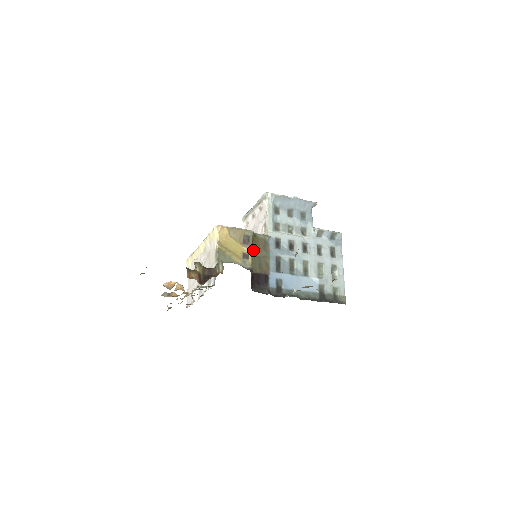
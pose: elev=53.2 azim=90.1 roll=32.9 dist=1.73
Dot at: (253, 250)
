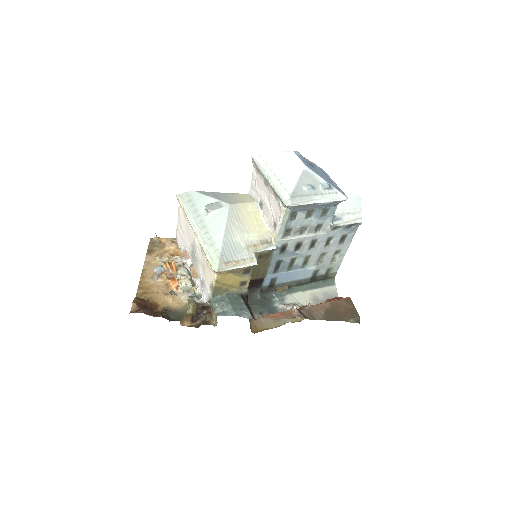
Dot at: occluded
